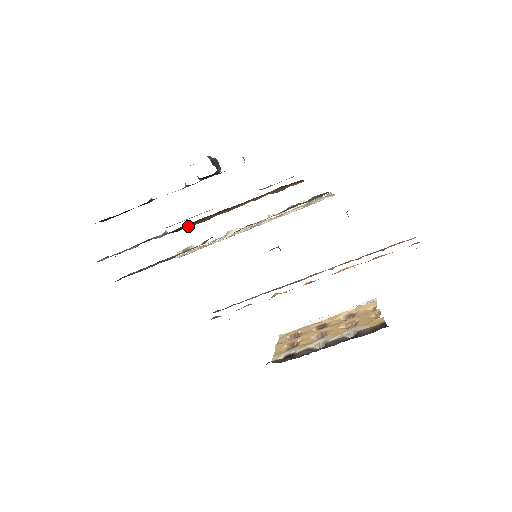
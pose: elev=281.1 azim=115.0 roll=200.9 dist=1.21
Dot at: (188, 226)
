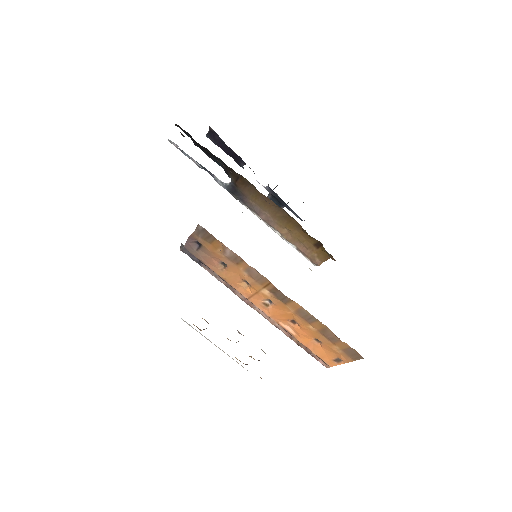
Dot at: (244, 198)
